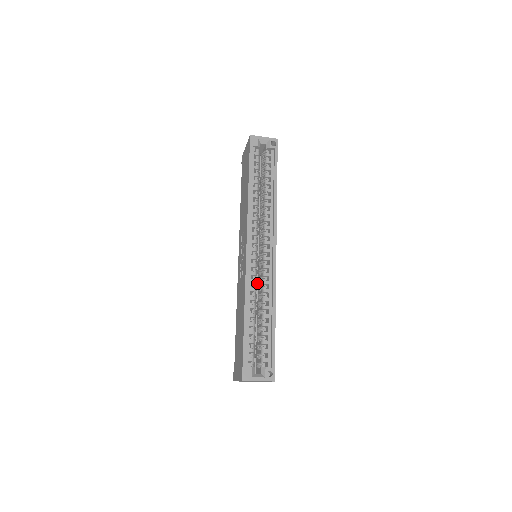
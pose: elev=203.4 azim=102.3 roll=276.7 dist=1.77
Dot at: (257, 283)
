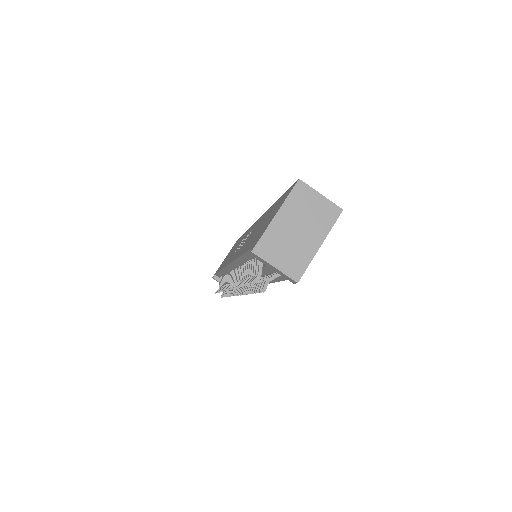
Dot at: occluded
